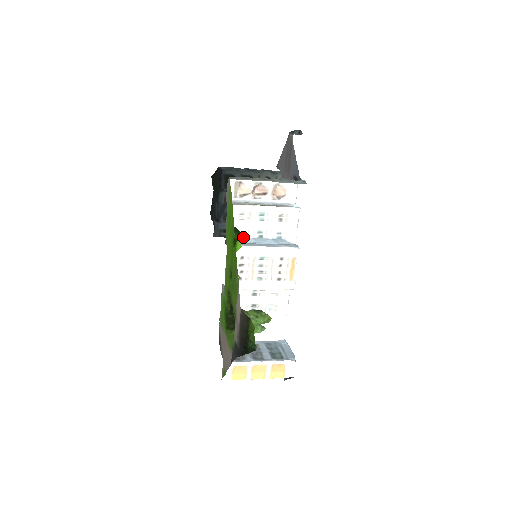
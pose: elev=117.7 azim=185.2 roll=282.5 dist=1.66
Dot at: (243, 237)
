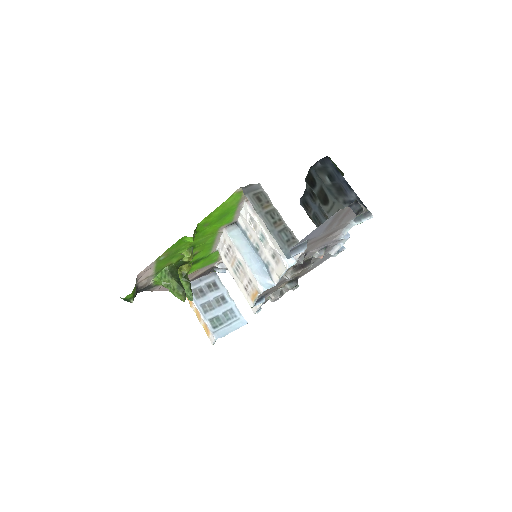
Dot at: (247, 234)
